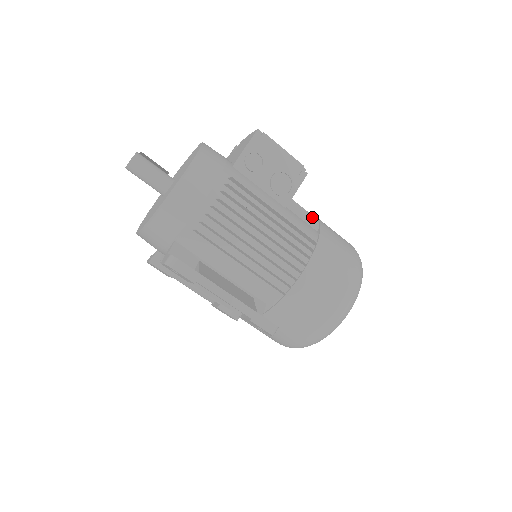
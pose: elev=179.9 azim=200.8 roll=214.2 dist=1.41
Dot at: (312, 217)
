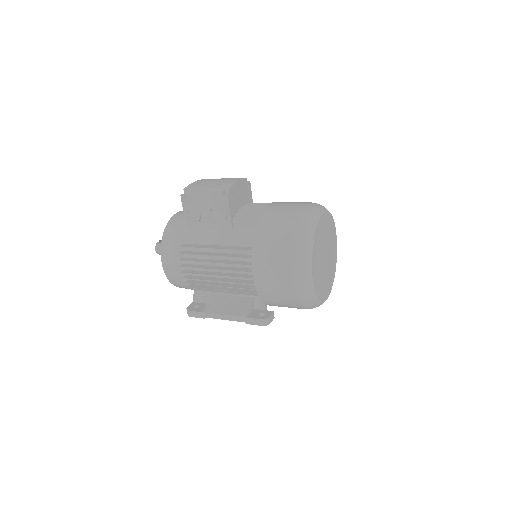
Dot at: (255, 219)
